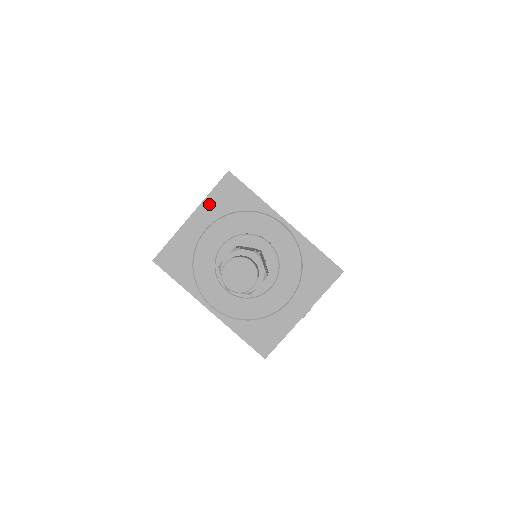
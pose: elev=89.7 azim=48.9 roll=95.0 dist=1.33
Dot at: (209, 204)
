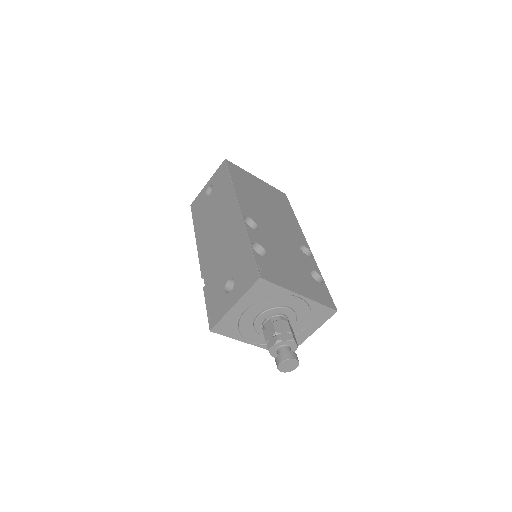
Dot at: (247, 297)
